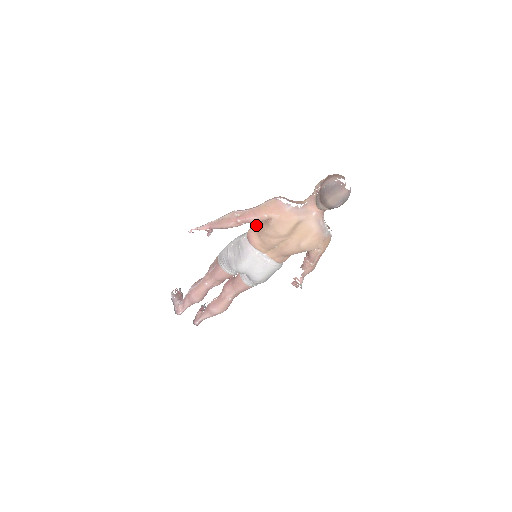
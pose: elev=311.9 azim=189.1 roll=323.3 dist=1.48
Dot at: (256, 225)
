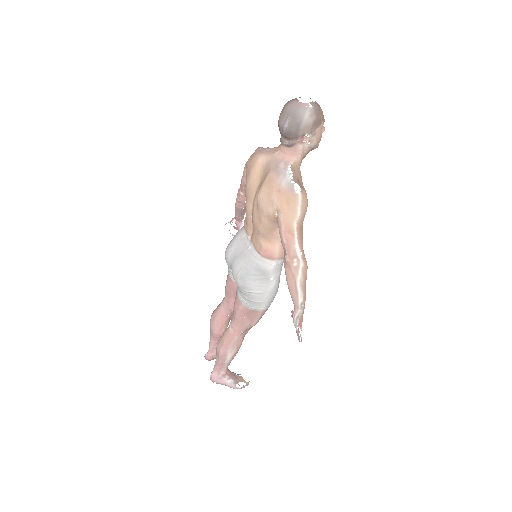
Dot at: occluded
